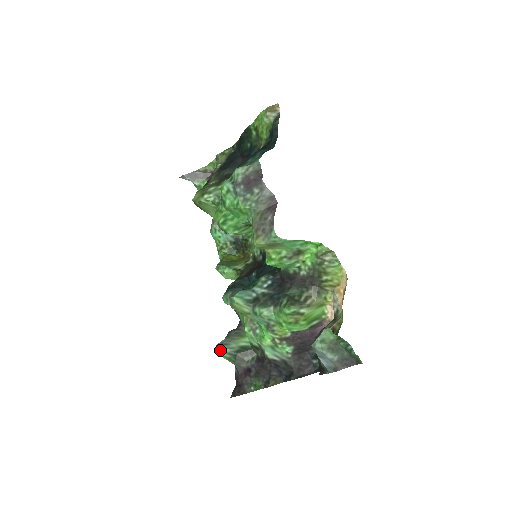
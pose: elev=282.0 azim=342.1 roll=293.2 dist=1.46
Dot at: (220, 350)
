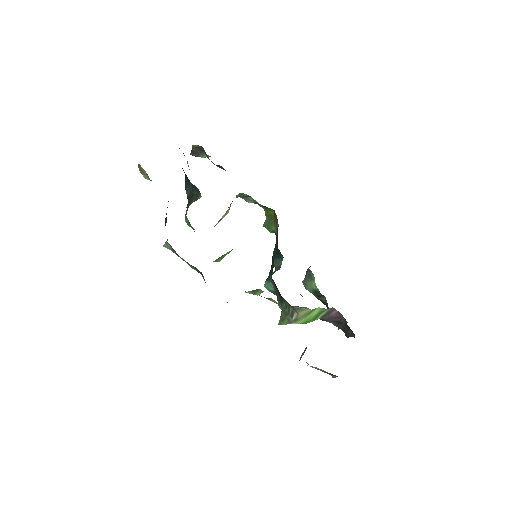
Dot at: (305, 288)
